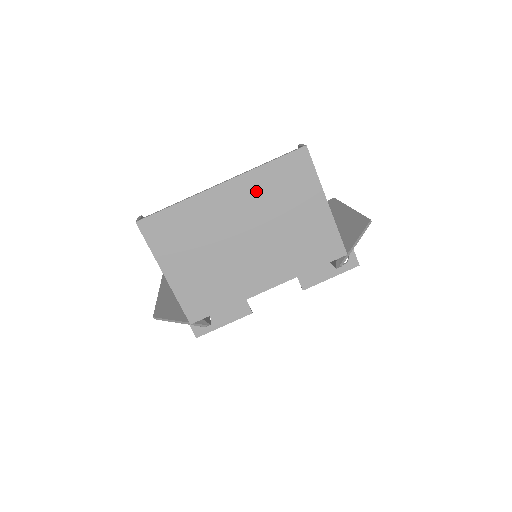
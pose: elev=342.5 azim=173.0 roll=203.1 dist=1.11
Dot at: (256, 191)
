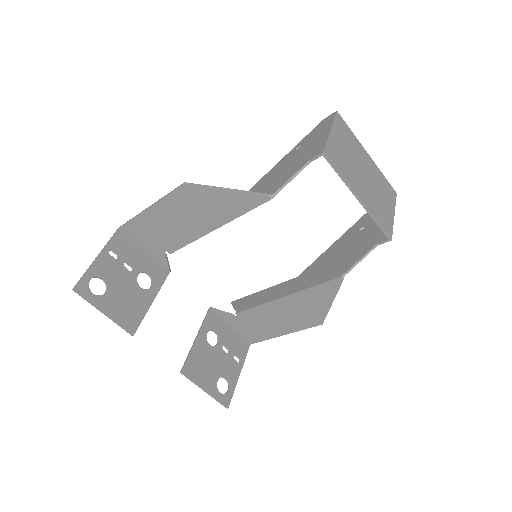
Dot at: (376, 174)
